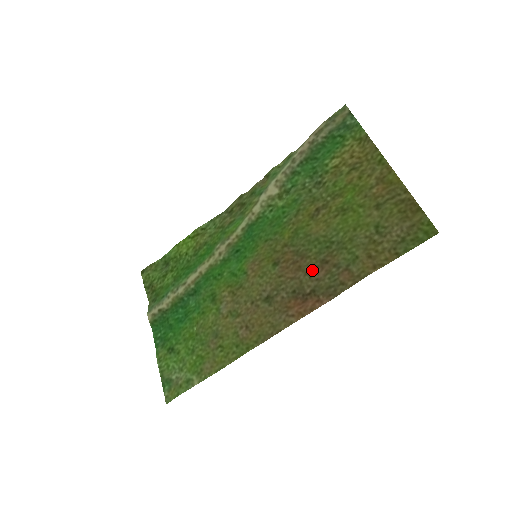
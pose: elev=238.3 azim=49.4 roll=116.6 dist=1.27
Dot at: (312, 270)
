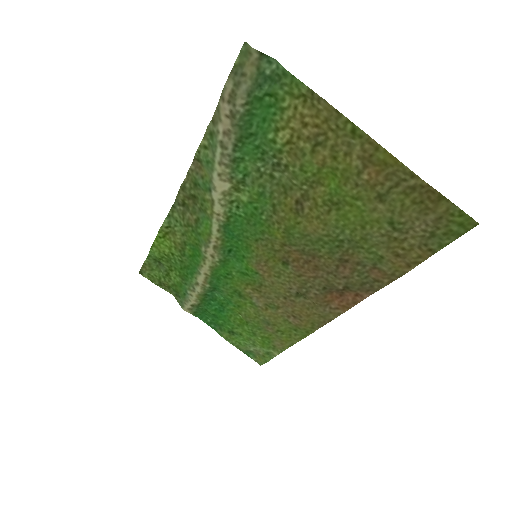
Dot at: (333, 269)
